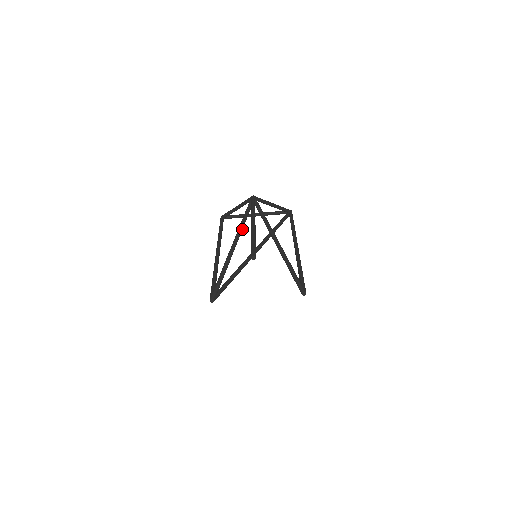
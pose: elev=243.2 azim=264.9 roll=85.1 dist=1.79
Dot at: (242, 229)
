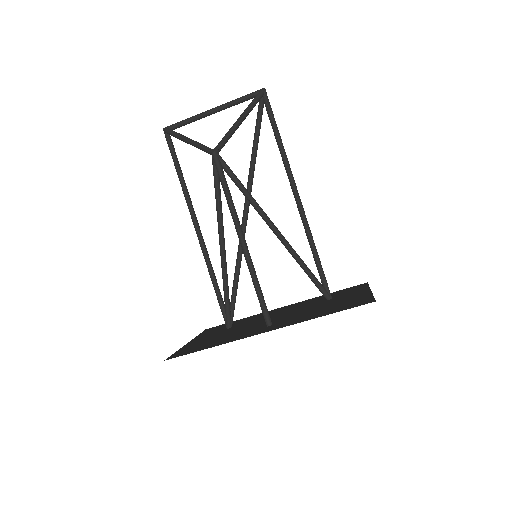
Dot at: (222, 219)
